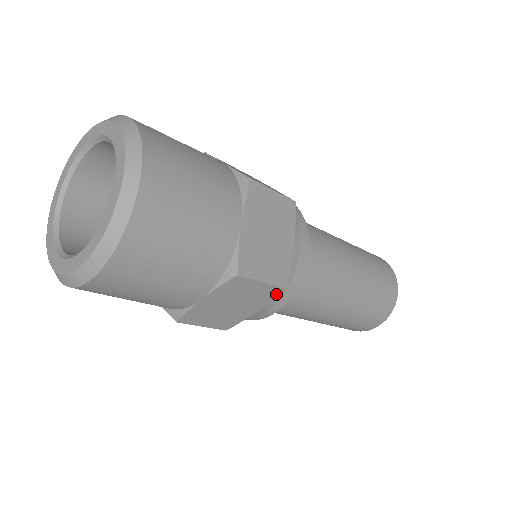
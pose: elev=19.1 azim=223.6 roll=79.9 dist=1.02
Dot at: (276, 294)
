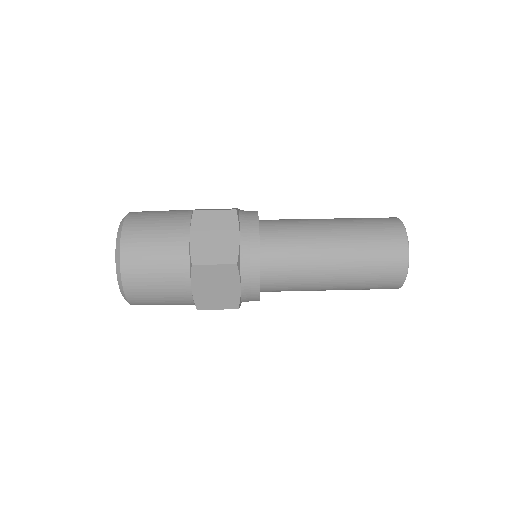
Dot at: occluded
